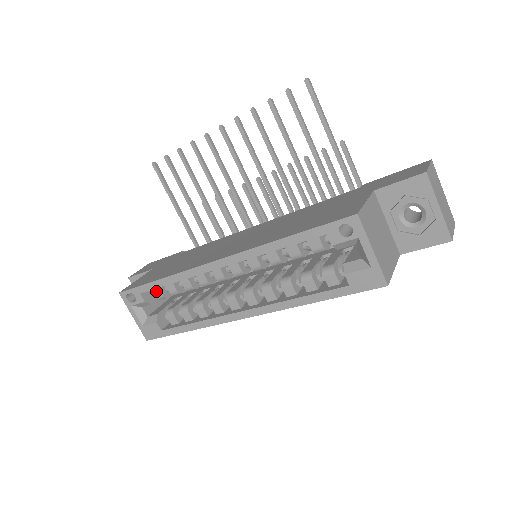
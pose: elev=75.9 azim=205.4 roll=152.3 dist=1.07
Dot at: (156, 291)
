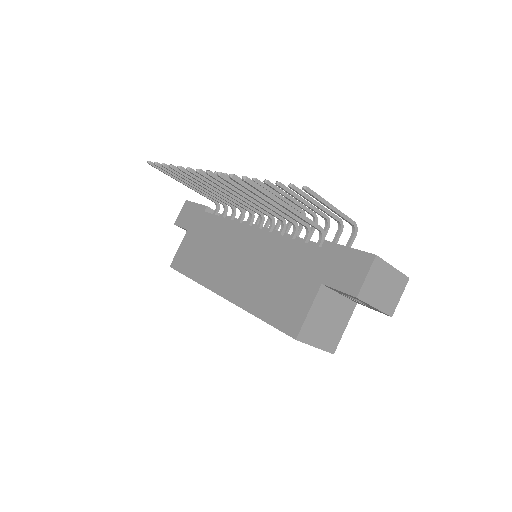
Dot at: occluded
